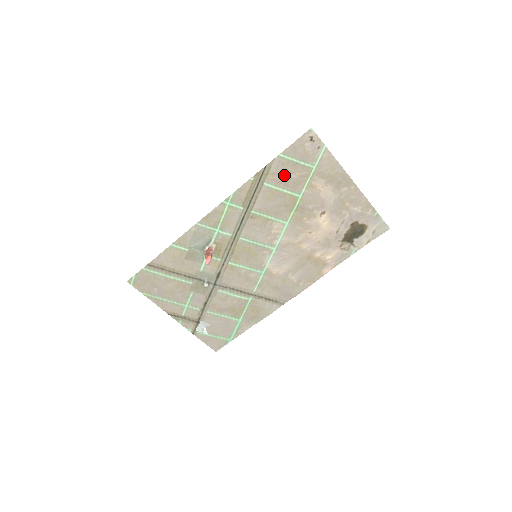
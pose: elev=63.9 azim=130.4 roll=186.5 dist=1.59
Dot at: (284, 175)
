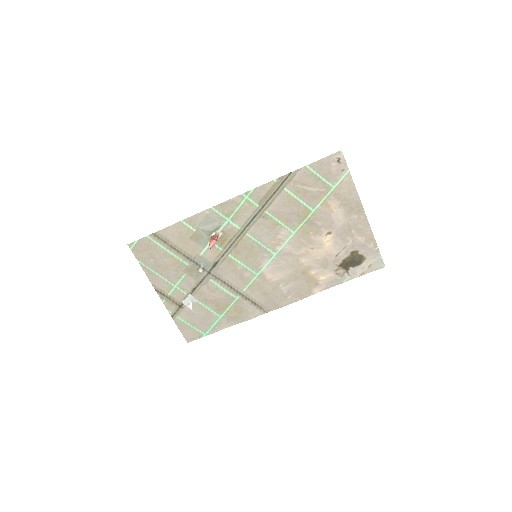
Dot at: (305, 186)
